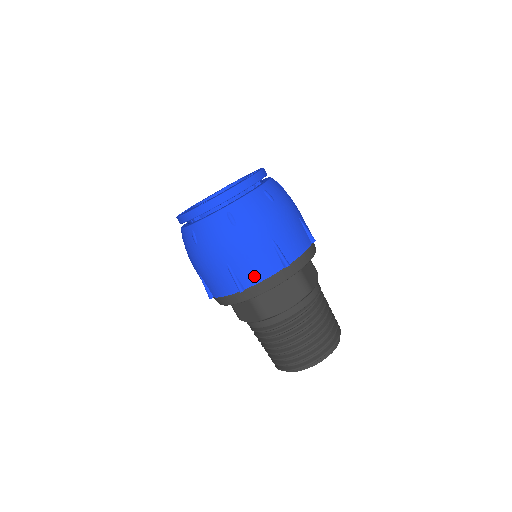
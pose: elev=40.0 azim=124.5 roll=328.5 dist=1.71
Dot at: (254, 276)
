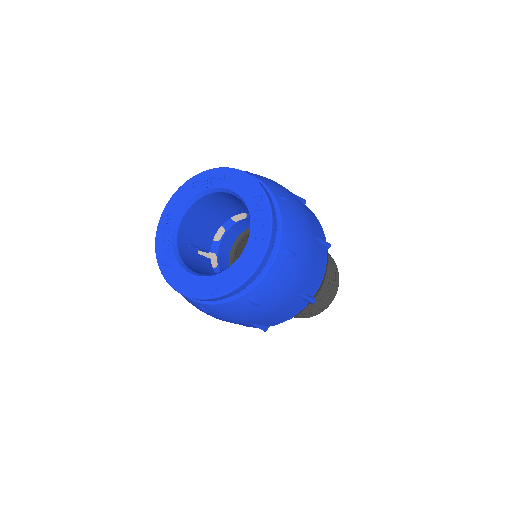
Dot at: (279, 321)
